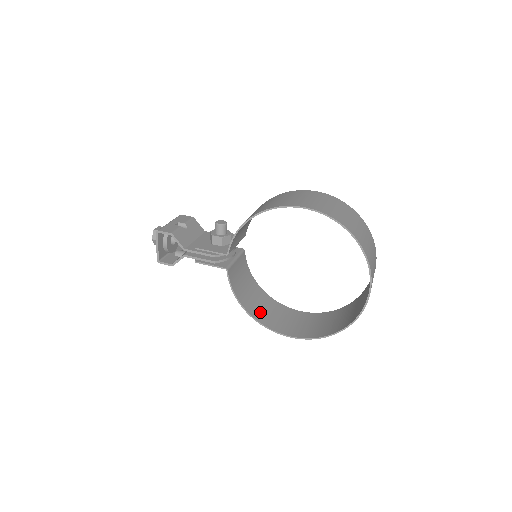
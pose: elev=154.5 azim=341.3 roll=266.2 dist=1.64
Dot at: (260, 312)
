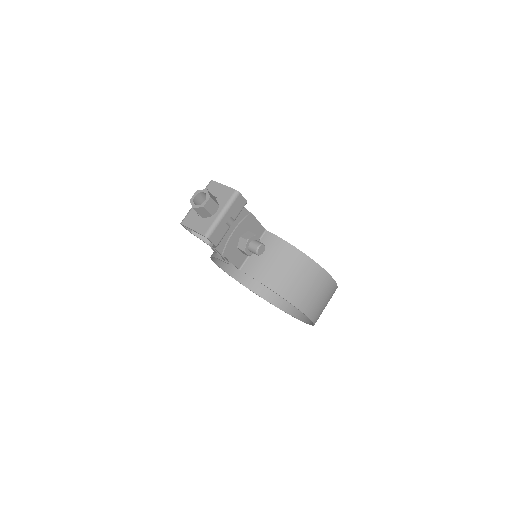
Dot at: occluded
